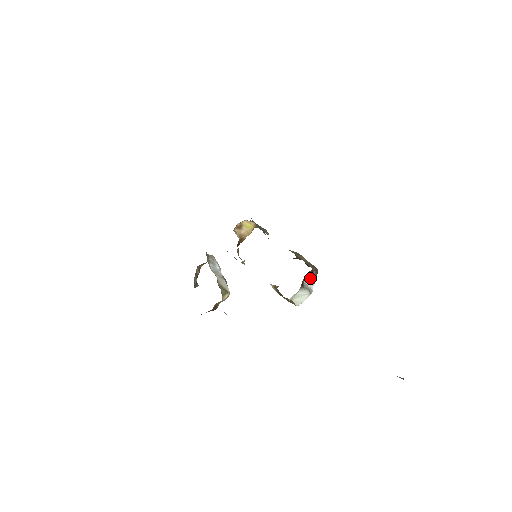
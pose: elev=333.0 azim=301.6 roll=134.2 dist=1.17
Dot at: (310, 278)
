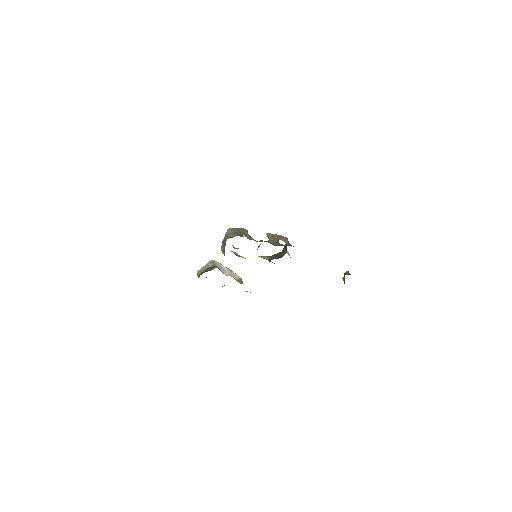
Dot at: occluded
